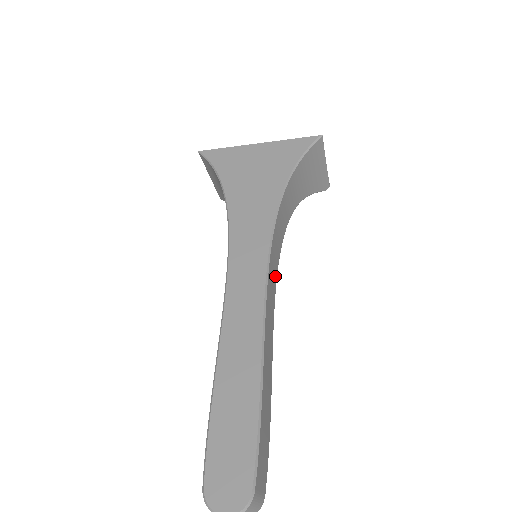
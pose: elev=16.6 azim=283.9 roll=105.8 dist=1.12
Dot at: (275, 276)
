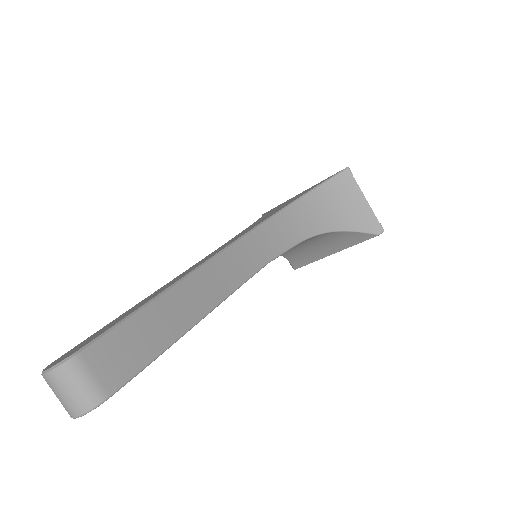
Dot at: (259, 261)
